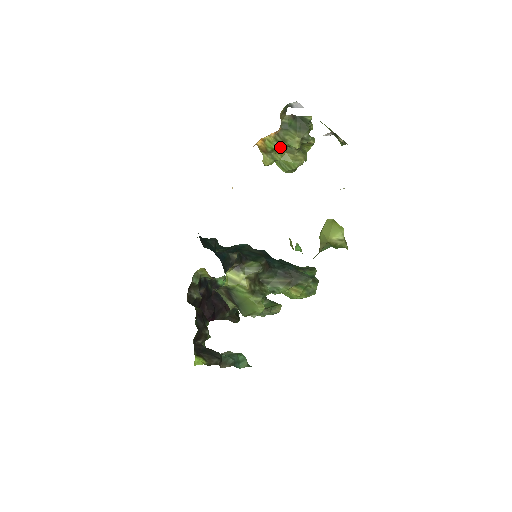
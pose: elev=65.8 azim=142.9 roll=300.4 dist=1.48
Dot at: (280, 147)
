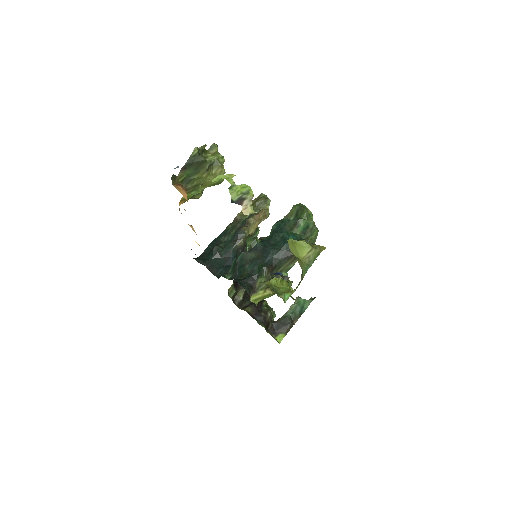
Dot at: (198, 190)
